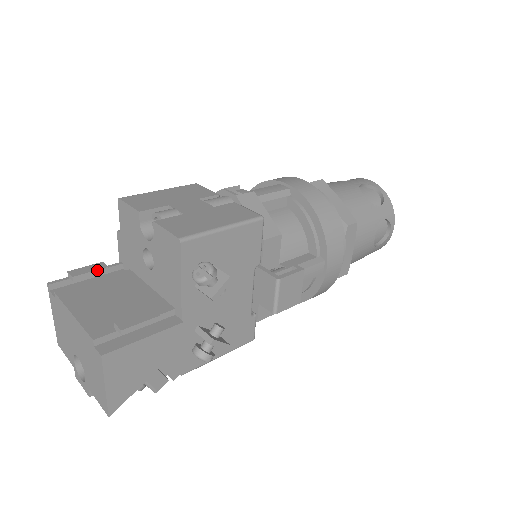
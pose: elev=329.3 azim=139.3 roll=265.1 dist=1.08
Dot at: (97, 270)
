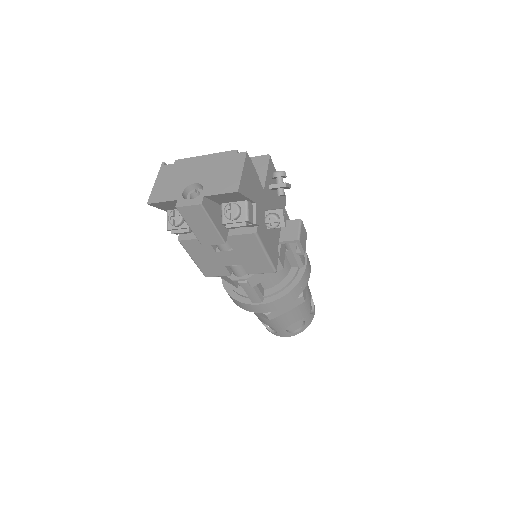
Dot at: occluded
